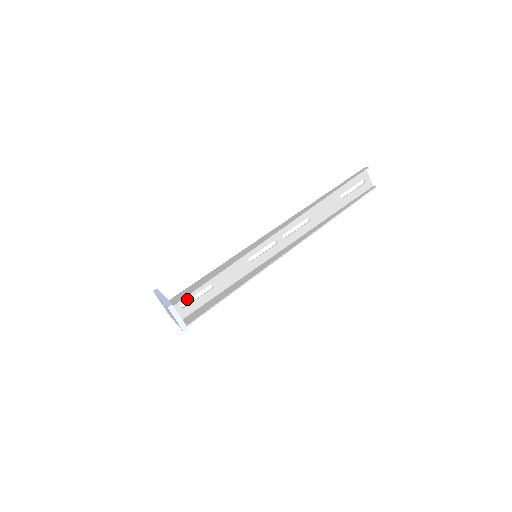
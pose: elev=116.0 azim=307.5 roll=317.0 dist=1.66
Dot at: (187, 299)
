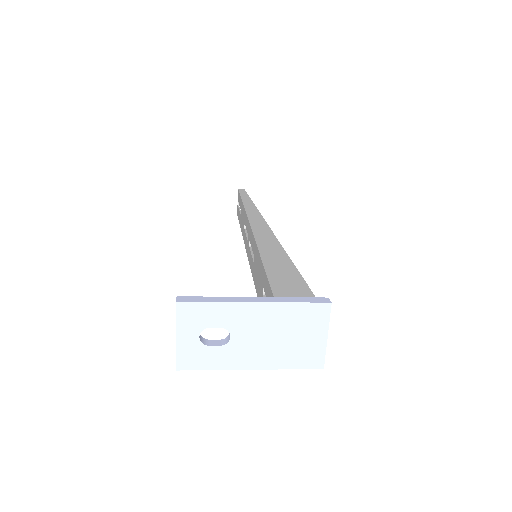
Dot at: occluded
